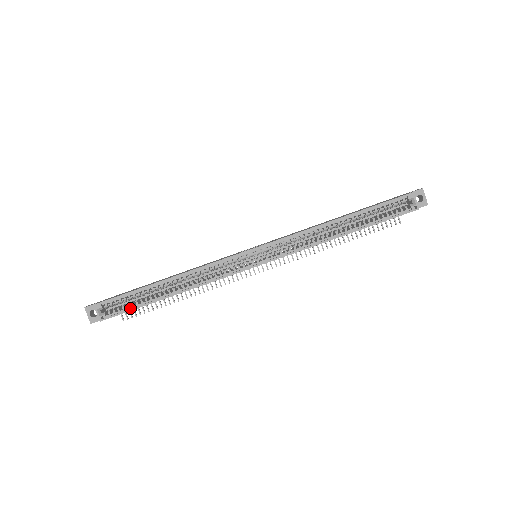
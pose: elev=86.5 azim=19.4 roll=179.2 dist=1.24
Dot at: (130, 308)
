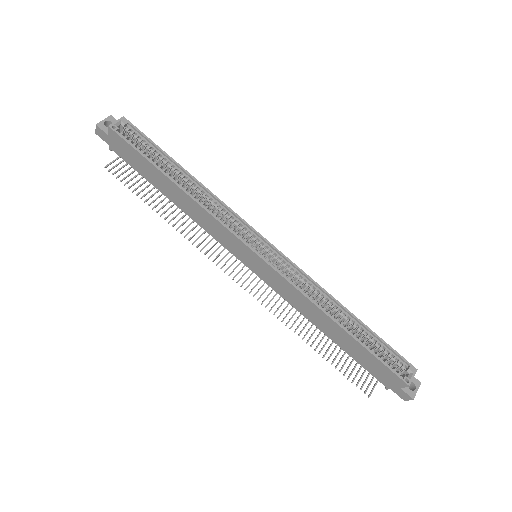
Dot at: (138, 150)
